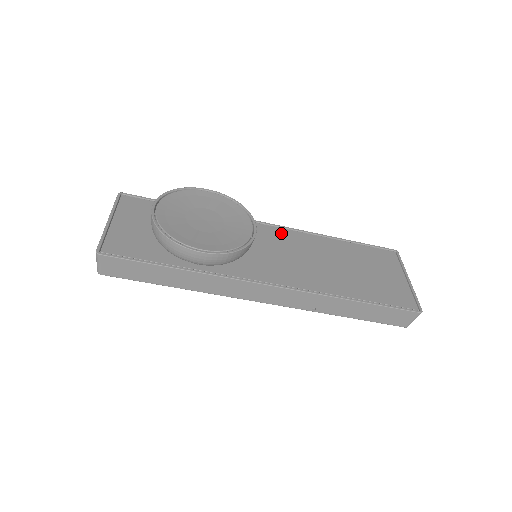
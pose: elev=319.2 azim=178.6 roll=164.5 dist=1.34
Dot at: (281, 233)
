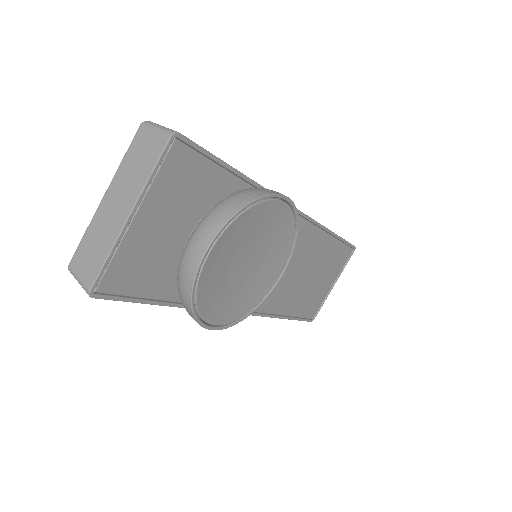
Dot at: (300, 229)
